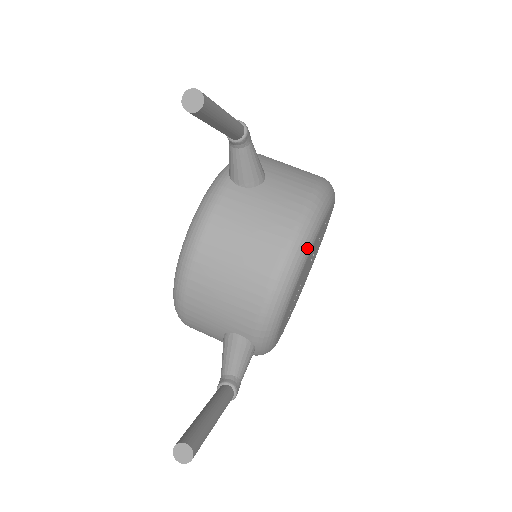
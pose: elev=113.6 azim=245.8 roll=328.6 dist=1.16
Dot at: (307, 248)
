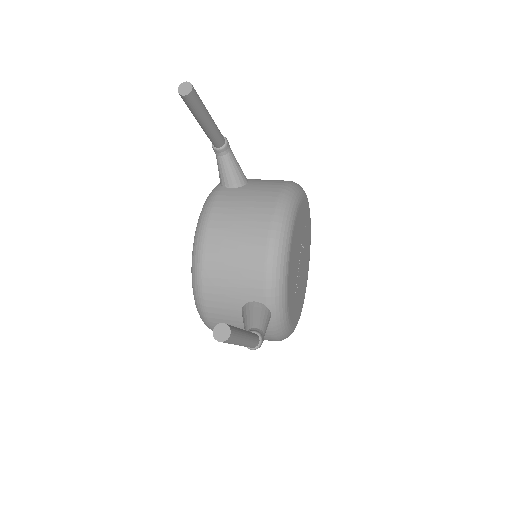
Dot at: (292, 214)
